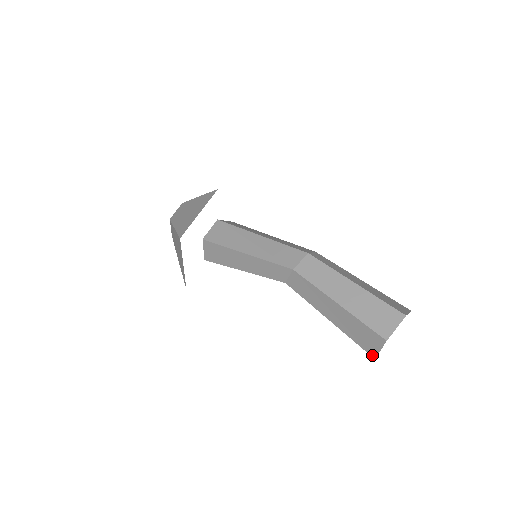
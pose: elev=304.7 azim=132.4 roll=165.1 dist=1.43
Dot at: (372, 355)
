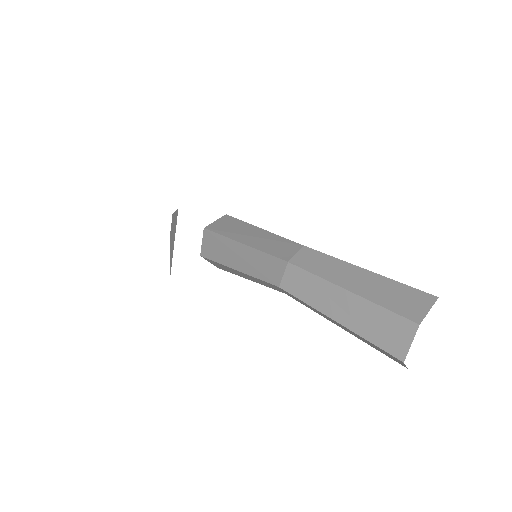
Dot at: occluded
